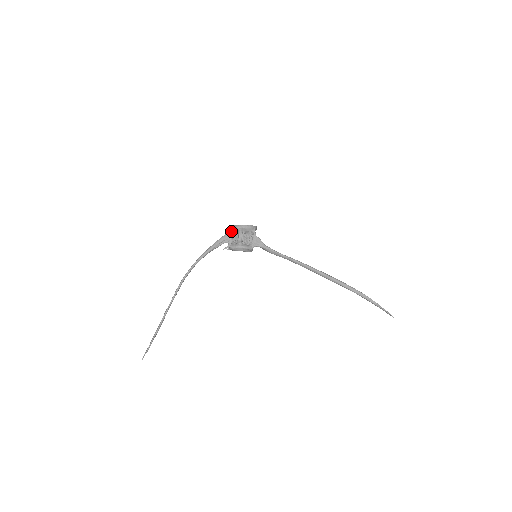
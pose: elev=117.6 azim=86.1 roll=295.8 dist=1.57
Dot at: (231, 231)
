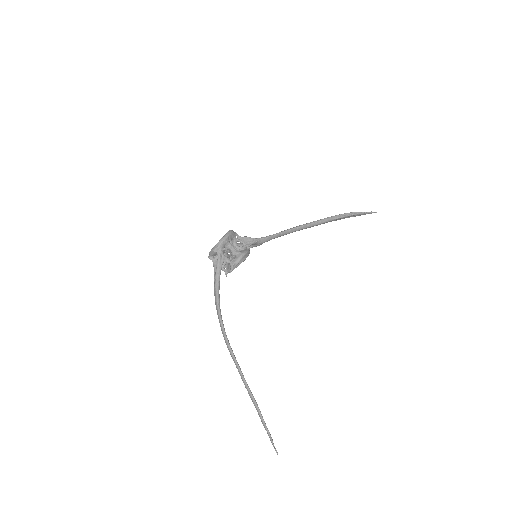
Dot at: (220, 250)
